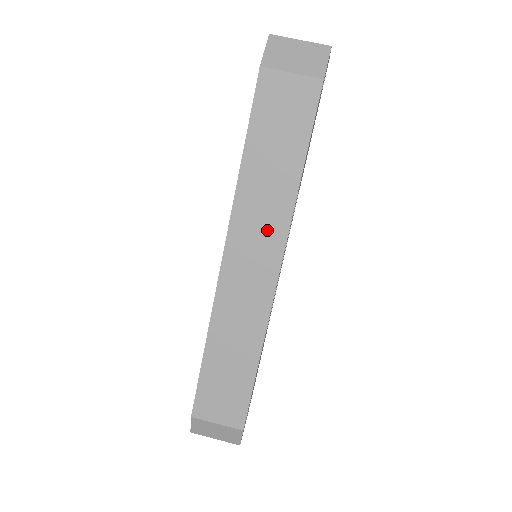
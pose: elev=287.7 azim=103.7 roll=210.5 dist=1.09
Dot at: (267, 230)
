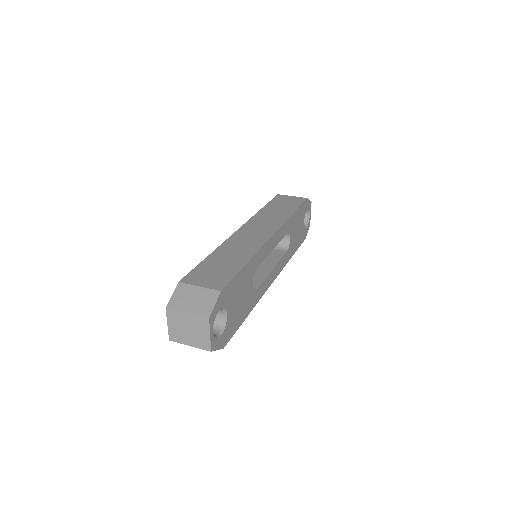
Dot at: (270, 224)
